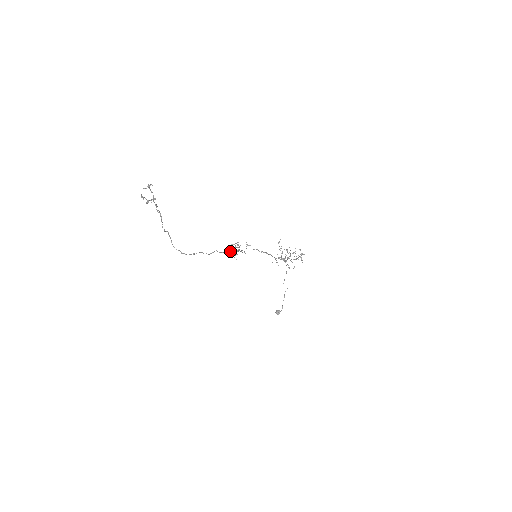
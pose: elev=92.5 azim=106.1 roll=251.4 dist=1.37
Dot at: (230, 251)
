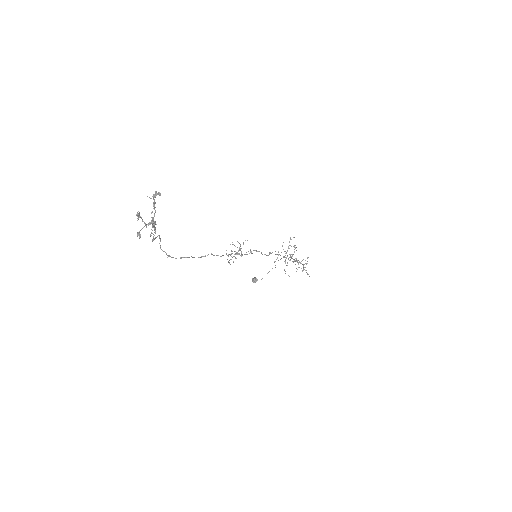
Dot at: (228, 254)
